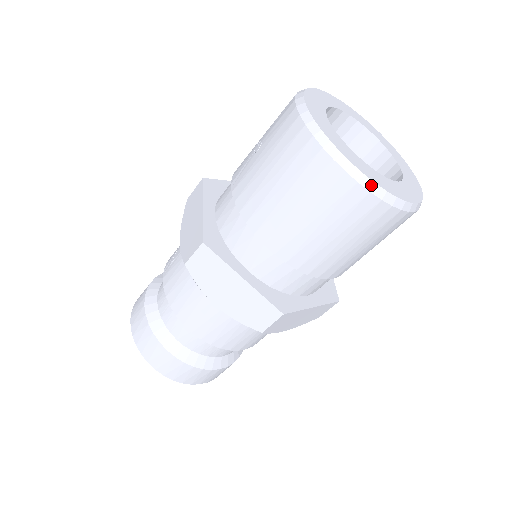
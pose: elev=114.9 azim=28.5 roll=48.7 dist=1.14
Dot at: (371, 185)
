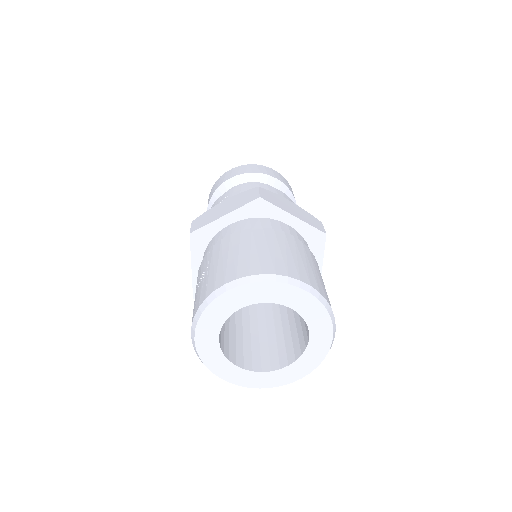
Dot at: (247, 386)
